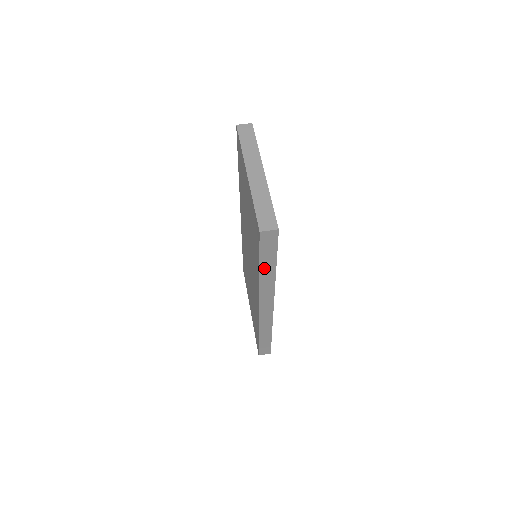
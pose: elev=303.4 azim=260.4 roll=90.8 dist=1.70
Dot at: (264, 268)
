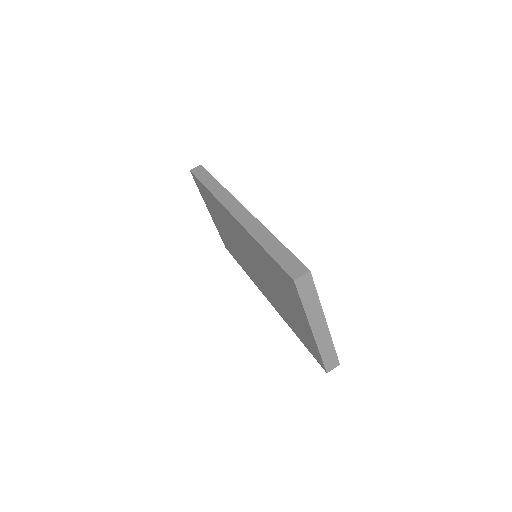
Dot at: occluded
